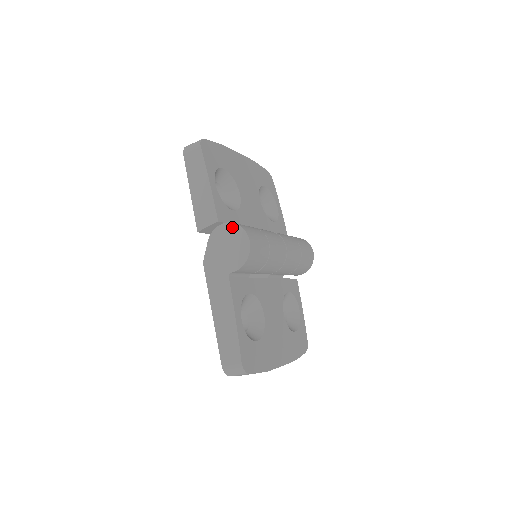
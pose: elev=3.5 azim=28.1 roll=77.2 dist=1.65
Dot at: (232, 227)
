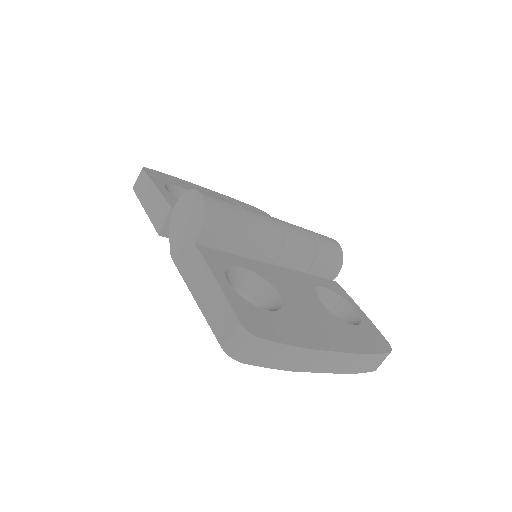
Dot at: (183, 199)
